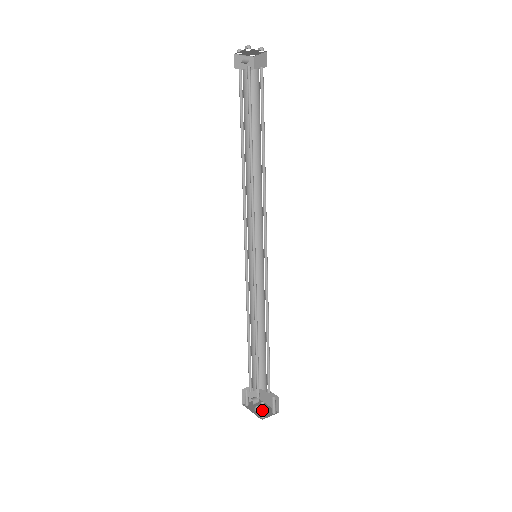
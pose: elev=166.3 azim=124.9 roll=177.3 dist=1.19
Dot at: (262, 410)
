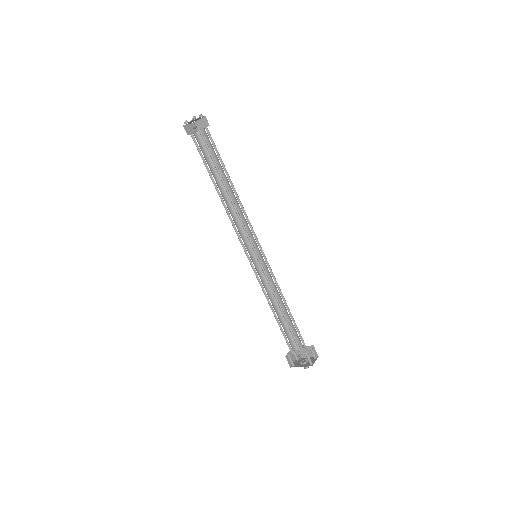
Dot at: (309, 359)
